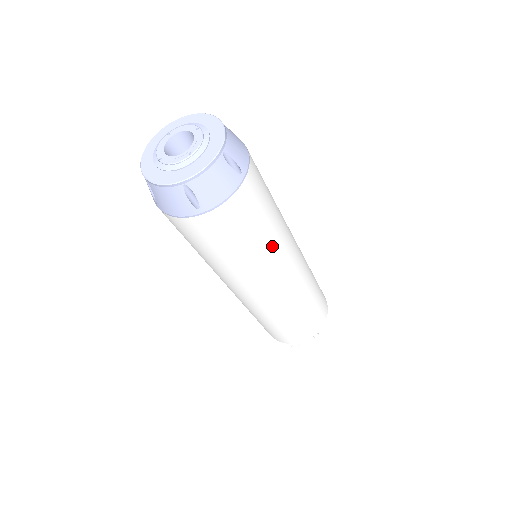
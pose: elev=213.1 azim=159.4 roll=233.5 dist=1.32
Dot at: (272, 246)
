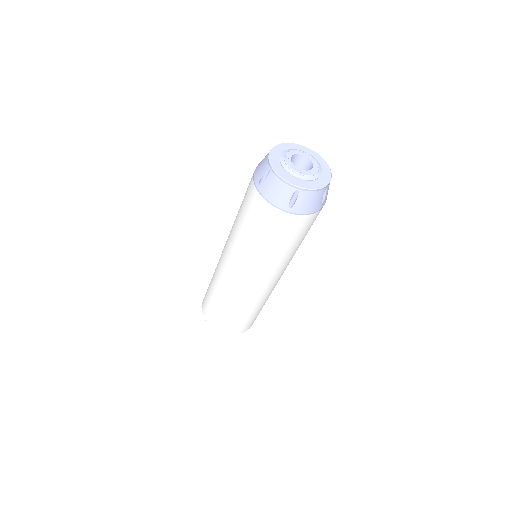
Dot at: occluded
